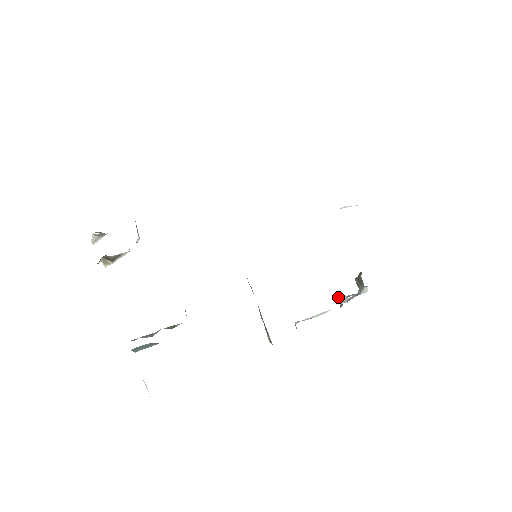
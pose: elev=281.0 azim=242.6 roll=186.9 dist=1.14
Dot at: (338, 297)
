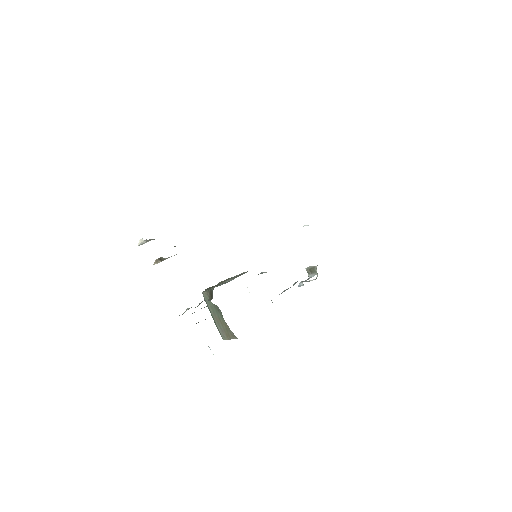
Dot at: (305, 281)
